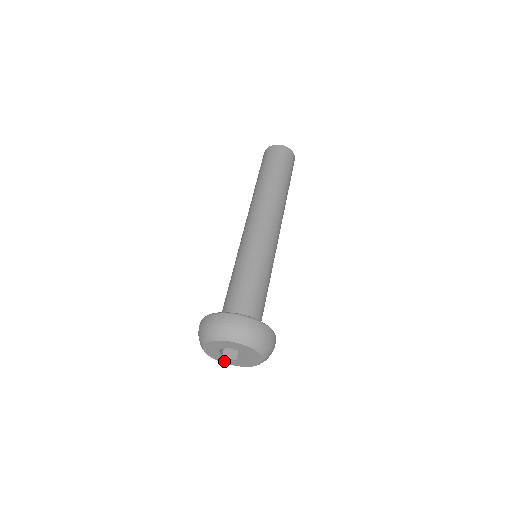
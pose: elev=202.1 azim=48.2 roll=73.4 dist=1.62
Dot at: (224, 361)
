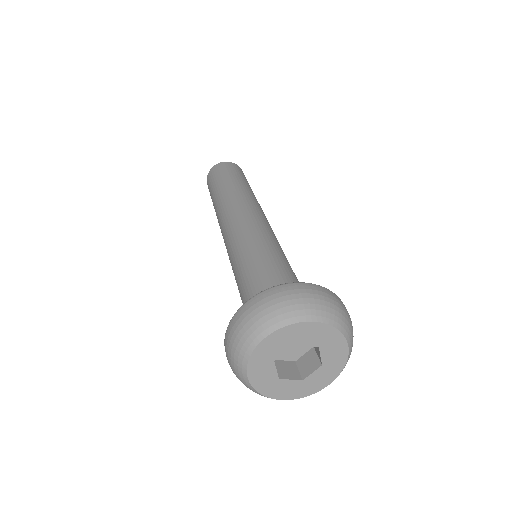
Dot at: (281, 394)
